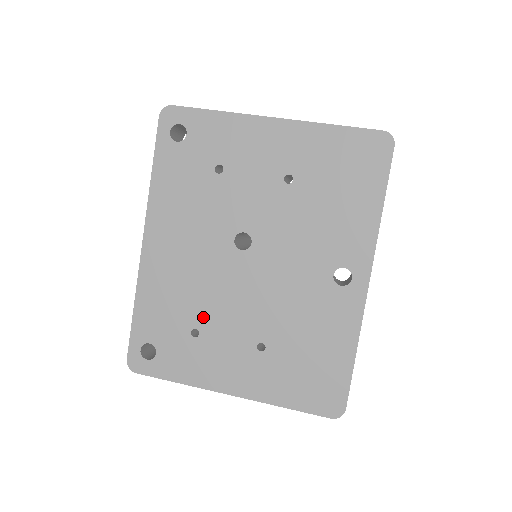
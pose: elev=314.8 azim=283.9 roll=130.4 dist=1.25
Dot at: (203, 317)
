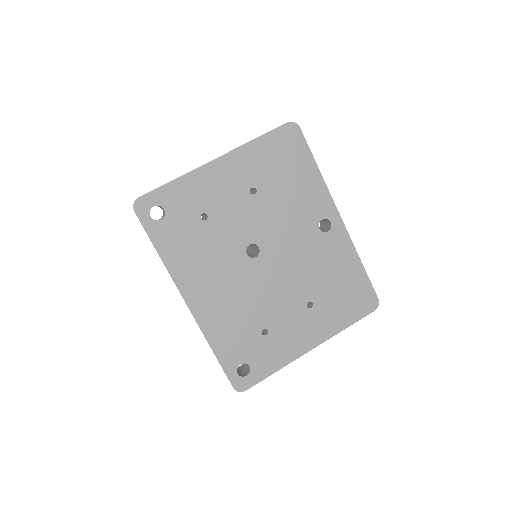
Dot at: (262, 318)
